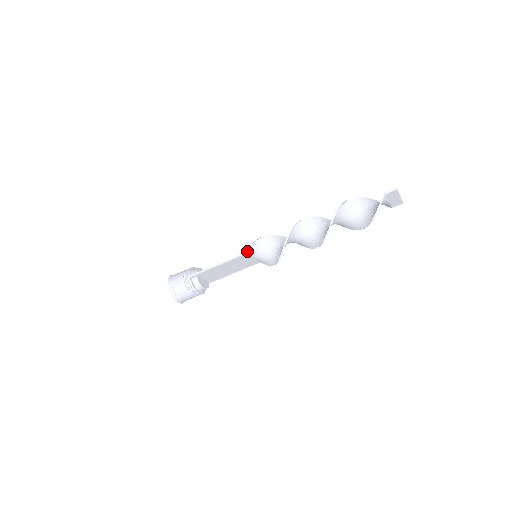
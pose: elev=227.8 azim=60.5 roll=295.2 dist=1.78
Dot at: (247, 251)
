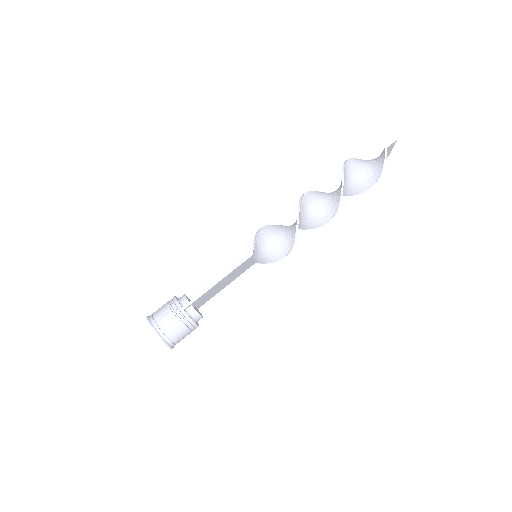
Dot at: (252, 252)
